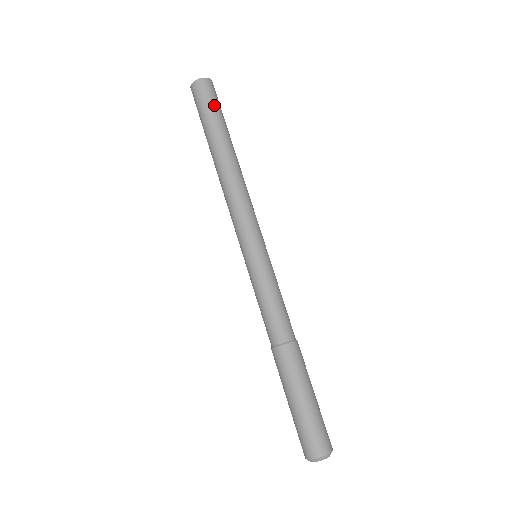
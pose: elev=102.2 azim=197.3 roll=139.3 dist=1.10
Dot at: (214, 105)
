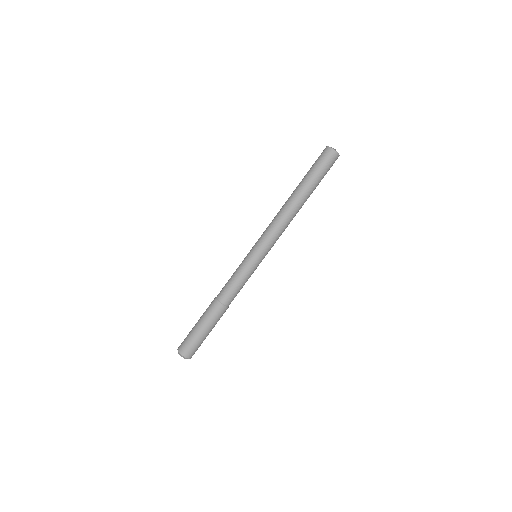
Dot at: (319, 167)
